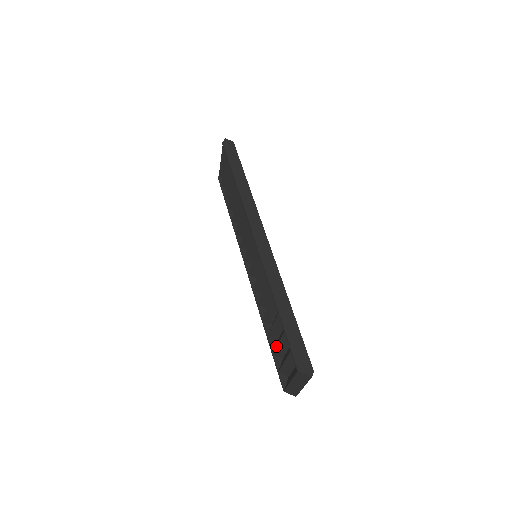
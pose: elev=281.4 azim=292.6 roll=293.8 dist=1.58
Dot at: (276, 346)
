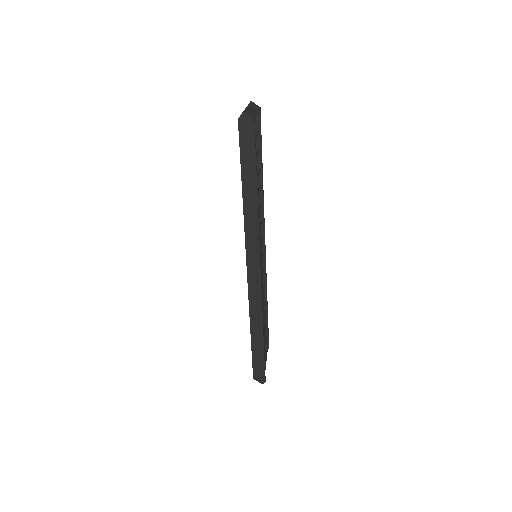
Dot at: occluded
